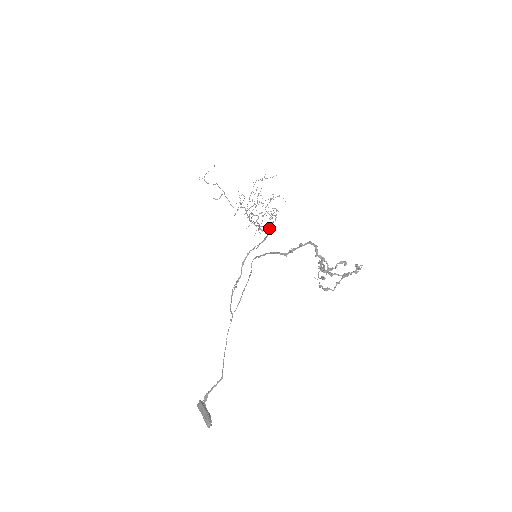
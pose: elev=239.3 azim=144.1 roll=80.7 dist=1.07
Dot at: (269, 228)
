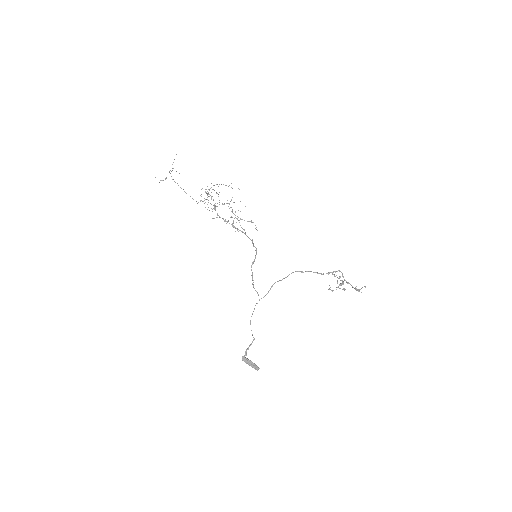
Dot at: occluded
